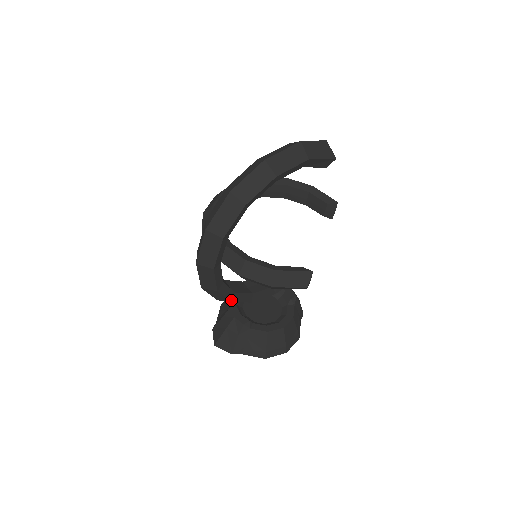
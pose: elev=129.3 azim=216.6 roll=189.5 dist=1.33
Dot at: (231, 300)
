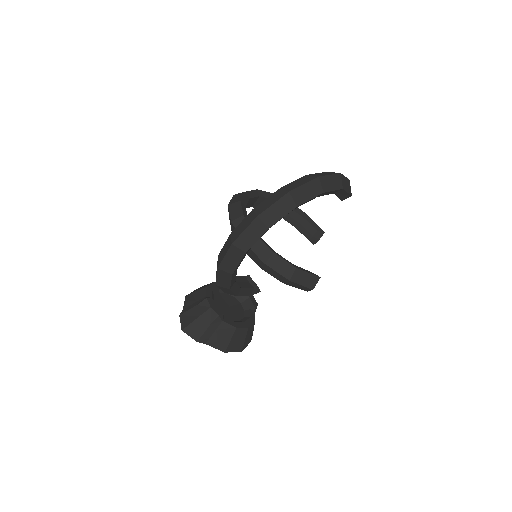
Dot at: (230, 288)
